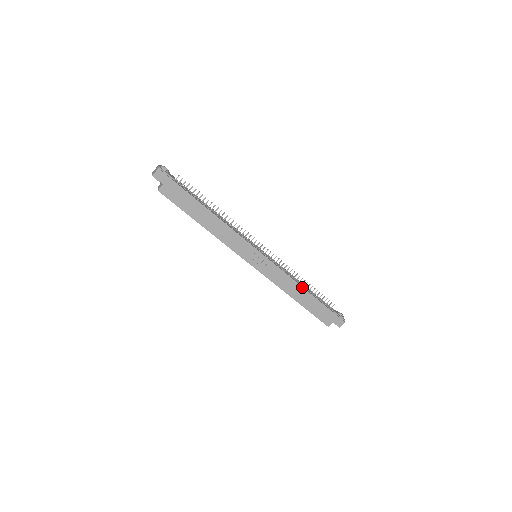
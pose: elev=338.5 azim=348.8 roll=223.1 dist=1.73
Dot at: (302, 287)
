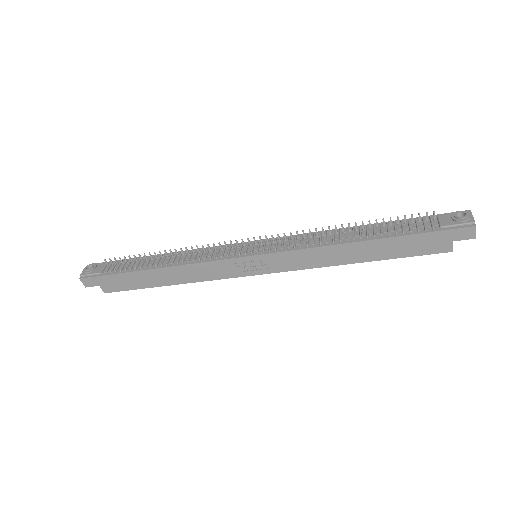
Dot at: (345, 244)
